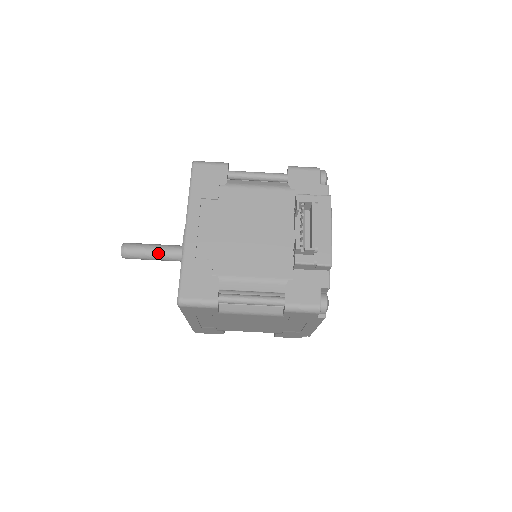
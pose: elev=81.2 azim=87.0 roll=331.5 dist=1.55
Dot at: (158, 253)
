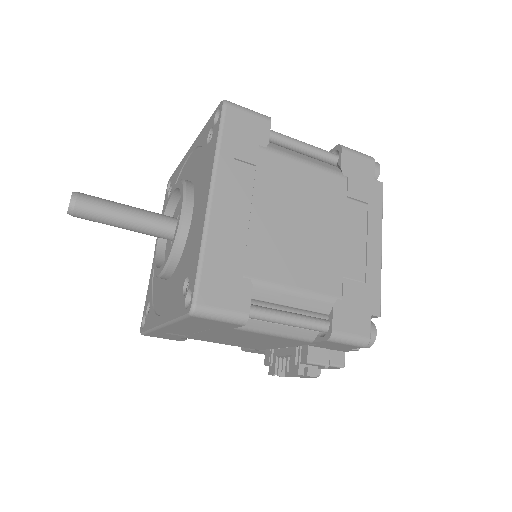
Dot at: occluded
